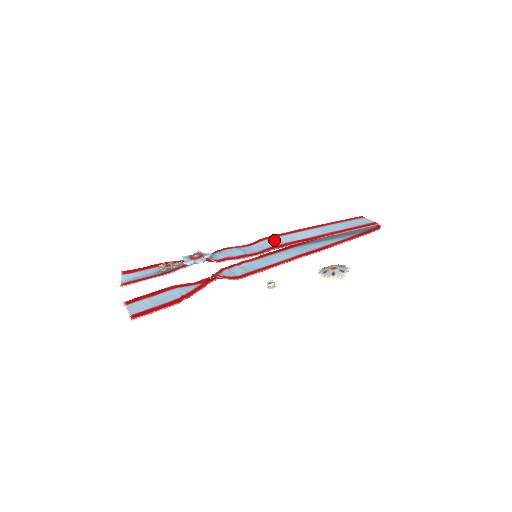
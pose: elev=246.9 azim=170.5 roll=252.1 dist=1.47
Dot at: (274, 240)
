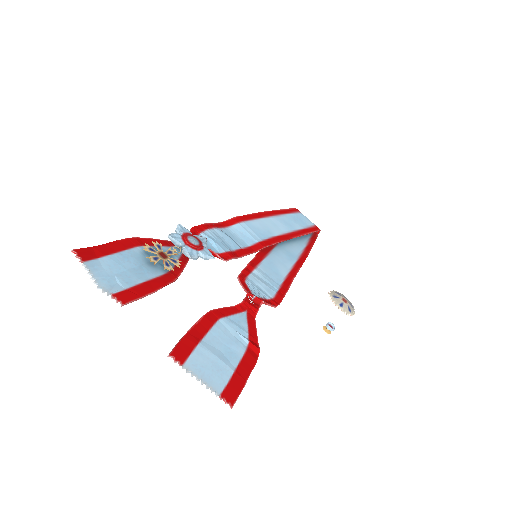
Dot at: (253, 227)
